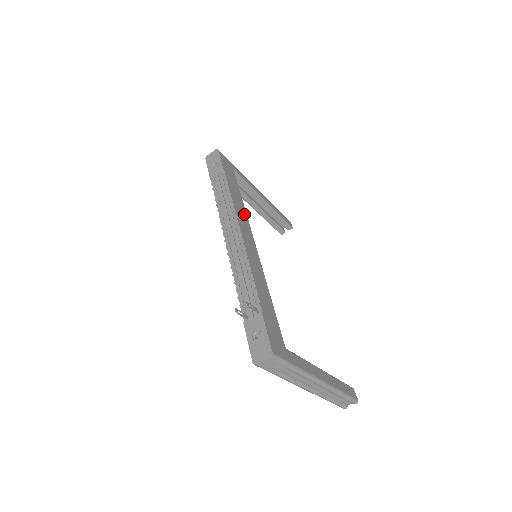
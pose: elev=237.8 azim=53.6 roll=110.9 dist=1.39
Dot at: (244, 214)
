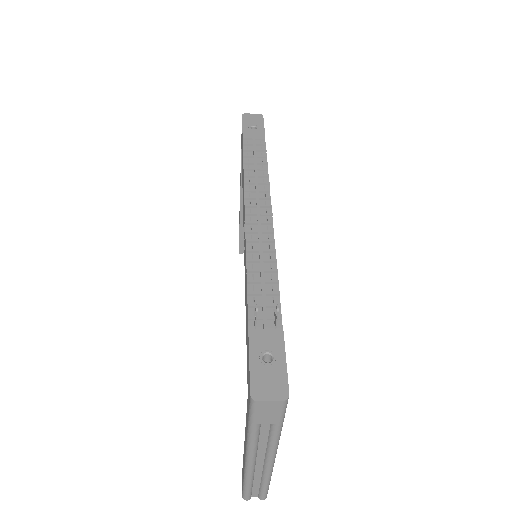
Dot at: occluded
